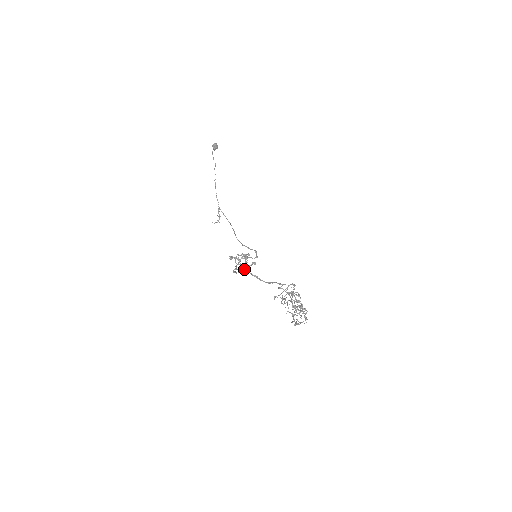
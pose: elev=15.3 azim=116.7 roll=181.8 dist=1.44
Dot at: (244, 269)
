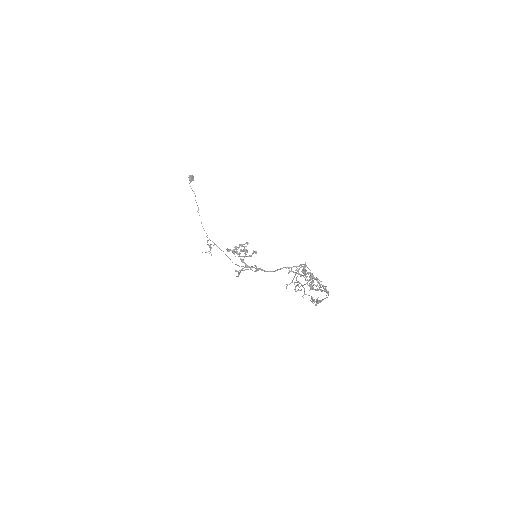
Dot at: (246, 264)
